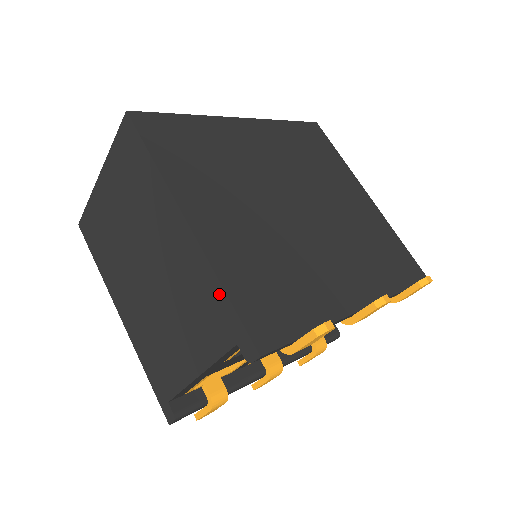
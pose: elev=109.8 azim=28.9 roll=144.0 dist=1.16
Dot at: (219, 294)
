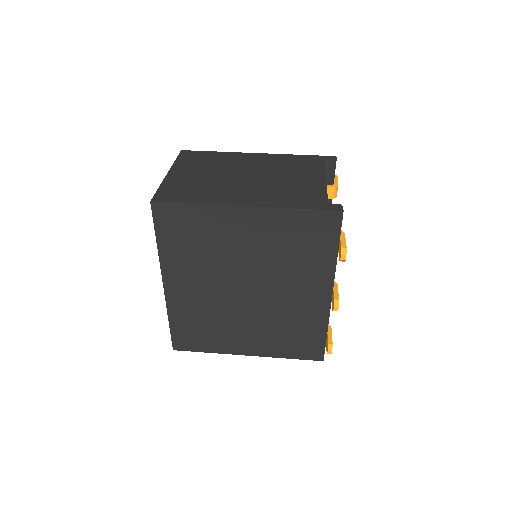
Dot at: (299, 156)
